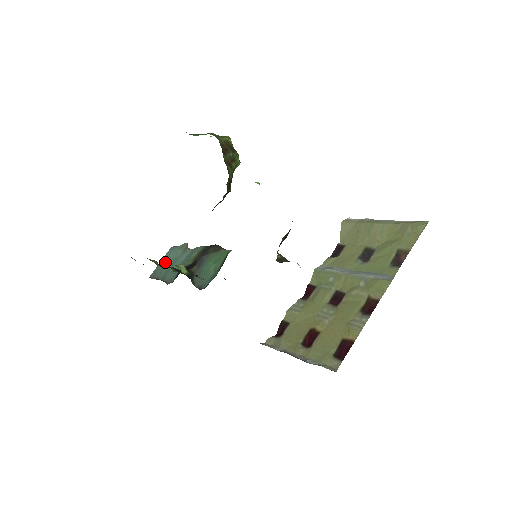
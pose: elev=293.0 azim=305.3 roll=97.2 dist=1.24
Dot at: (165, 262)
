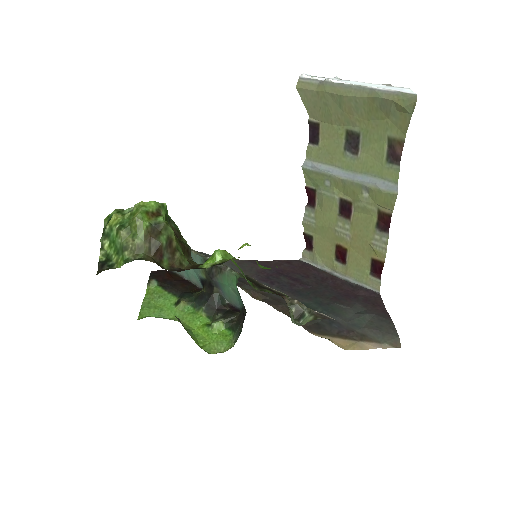
Dot at: occluded
